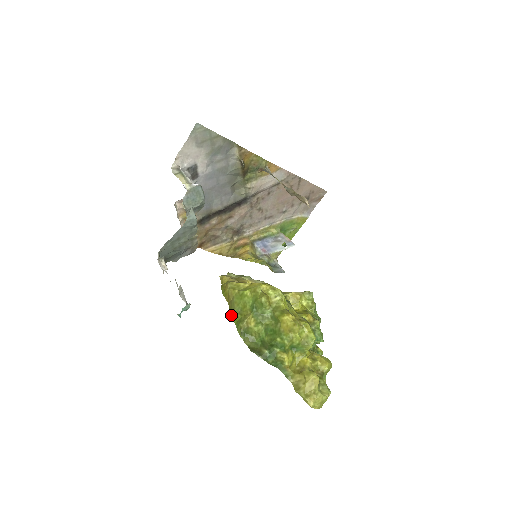
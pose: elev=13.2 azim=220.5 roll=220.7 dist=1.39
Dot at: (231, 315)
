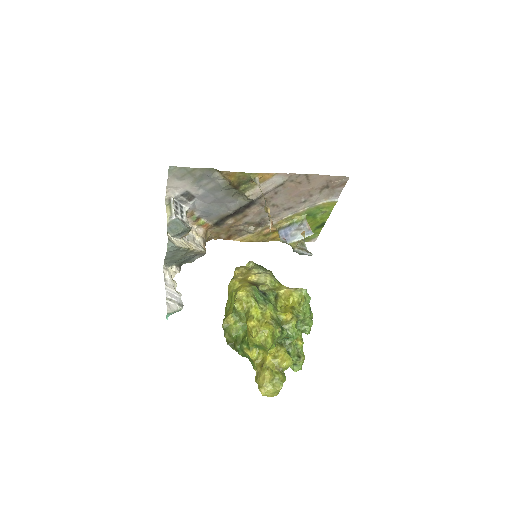
Dot at: (225, 310)
